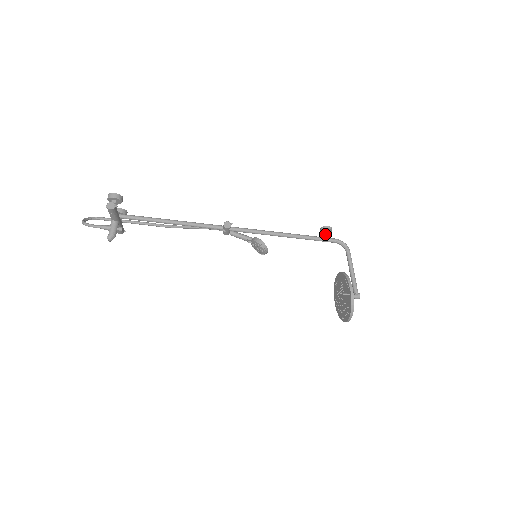
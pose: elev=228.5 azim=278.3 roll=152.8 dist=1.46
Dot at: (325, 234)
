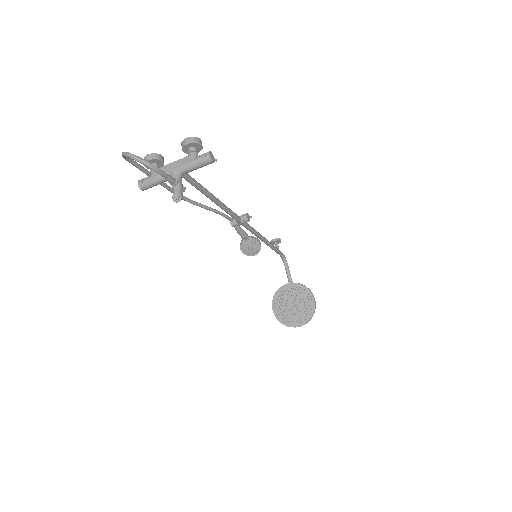
Dot at: (278, 246)
